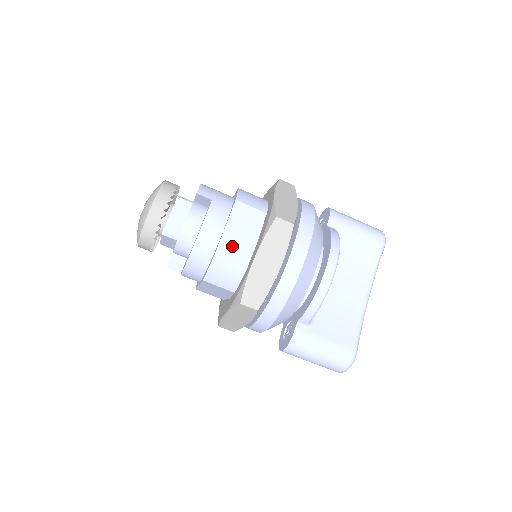
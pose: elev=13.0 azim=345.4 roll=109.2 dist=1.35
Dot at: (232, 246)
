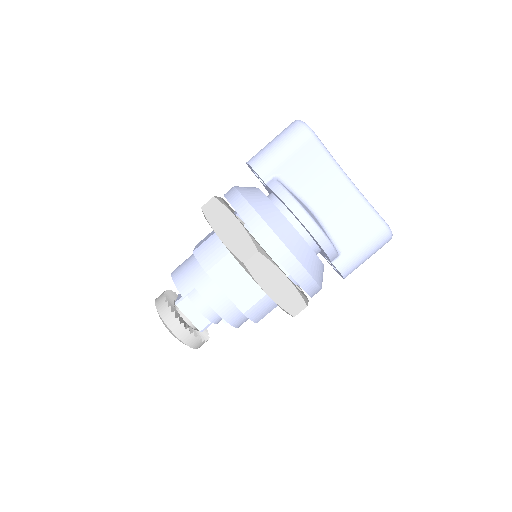
Dot at: (244, 297)
